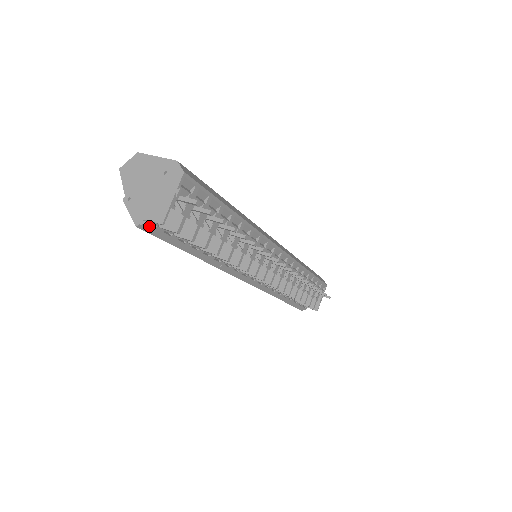
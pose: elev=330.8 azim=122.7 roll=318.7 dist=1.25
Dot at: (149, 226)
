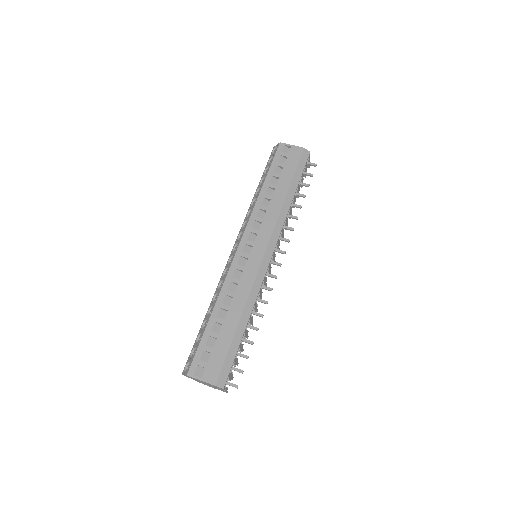
Dot at: occluded
